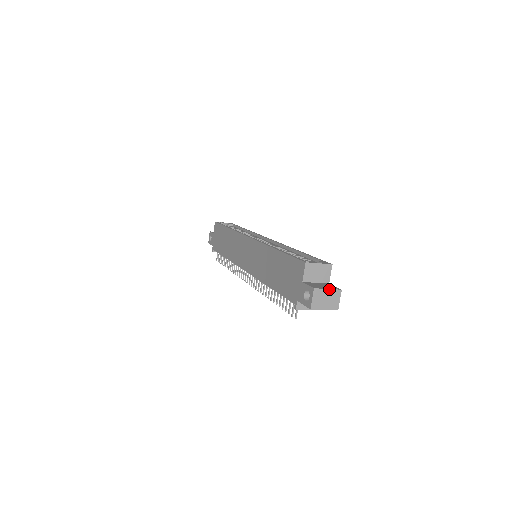
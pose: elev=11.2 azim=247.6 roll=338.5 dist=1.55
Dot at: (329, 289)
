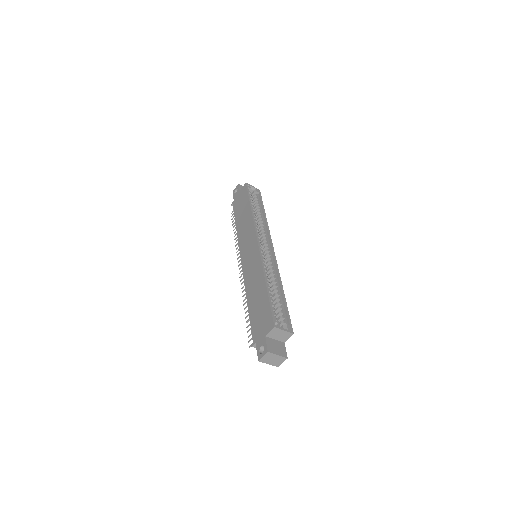
Dot at: (279, 355)
